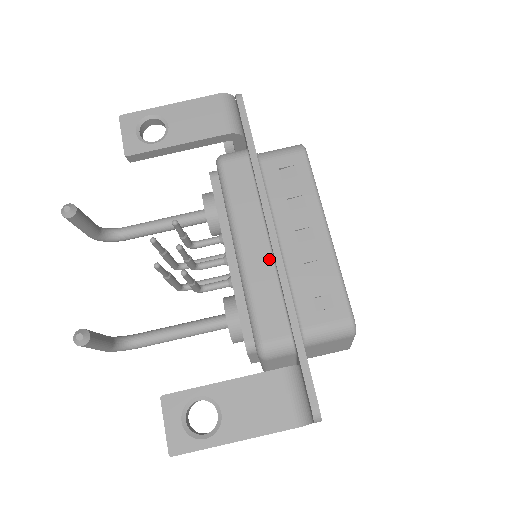
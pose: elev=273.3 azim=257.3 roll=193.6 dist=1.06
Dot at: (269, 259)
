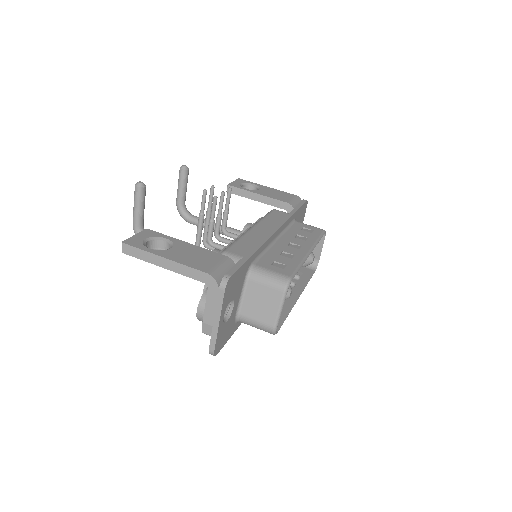
Dot at: occluded
